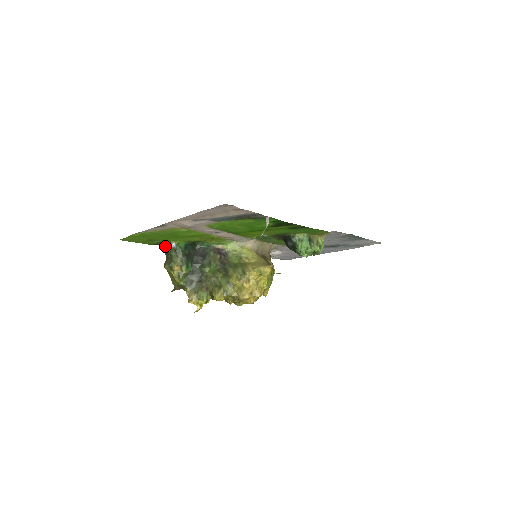
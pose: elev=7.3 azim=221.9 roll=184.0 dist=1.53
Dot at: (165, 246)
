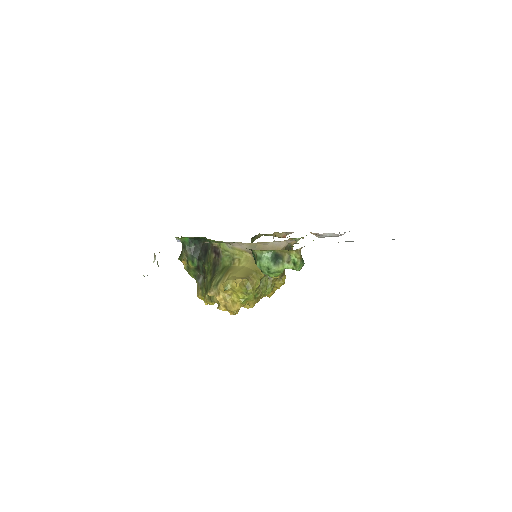
Dot at: occluded
